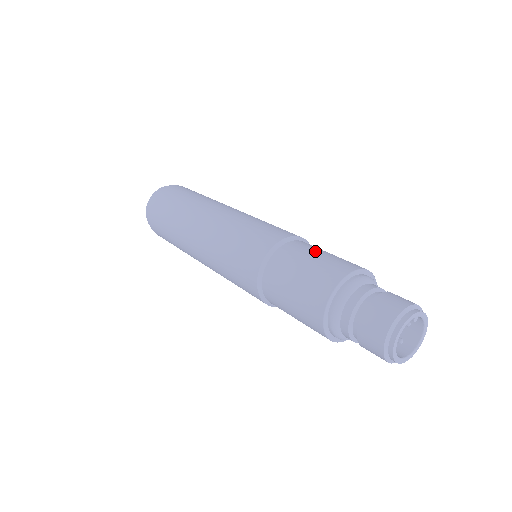
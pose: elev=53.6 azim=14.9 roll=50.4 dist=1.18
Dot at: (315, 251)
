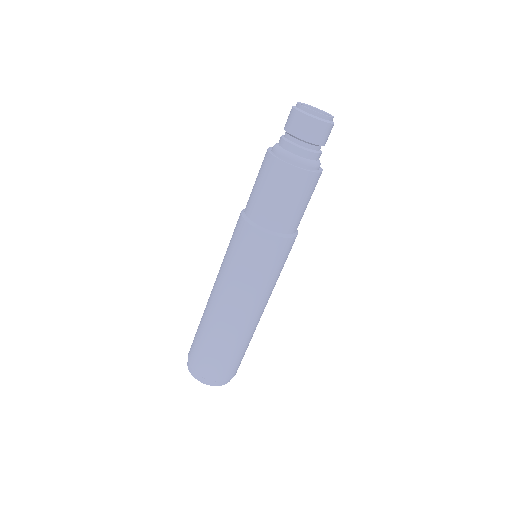
Dot at: occluded
